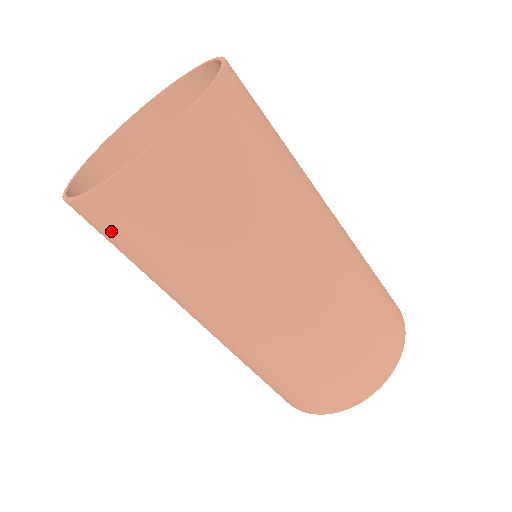
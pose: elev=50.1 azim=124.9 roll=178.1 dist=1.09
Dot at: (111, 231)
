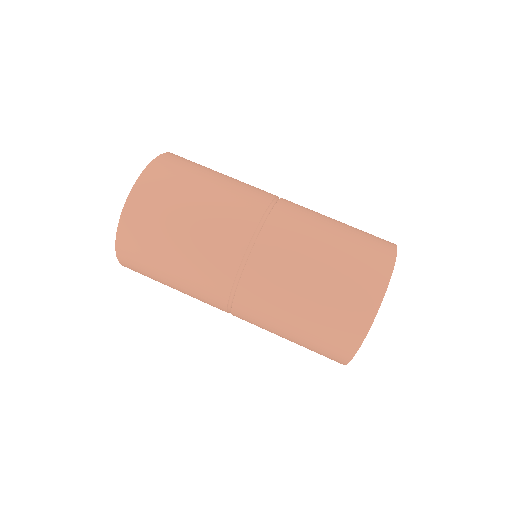
Dot at: (140, 267)
